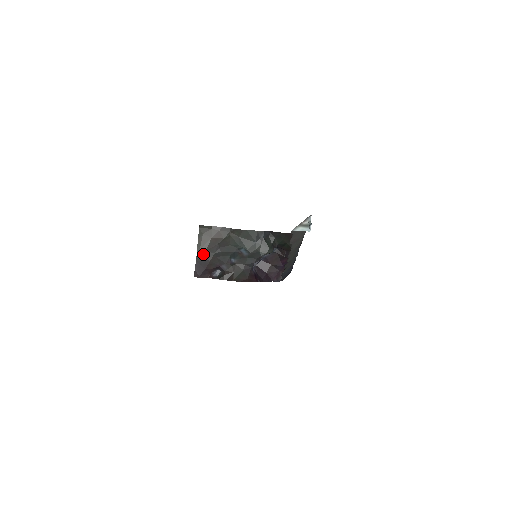
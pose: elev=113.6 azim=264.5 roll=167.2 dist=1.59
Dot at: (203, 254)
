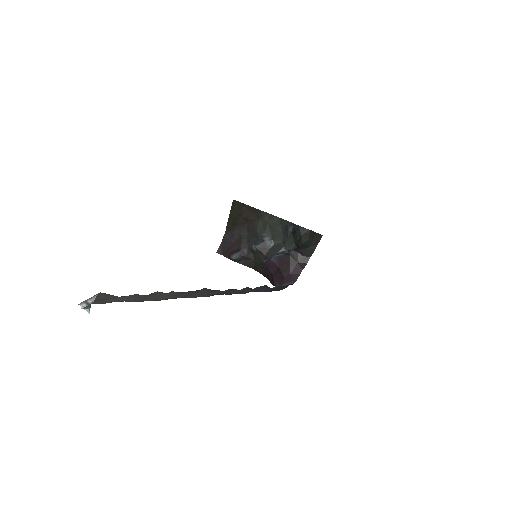
Dot at: (231, 231)
